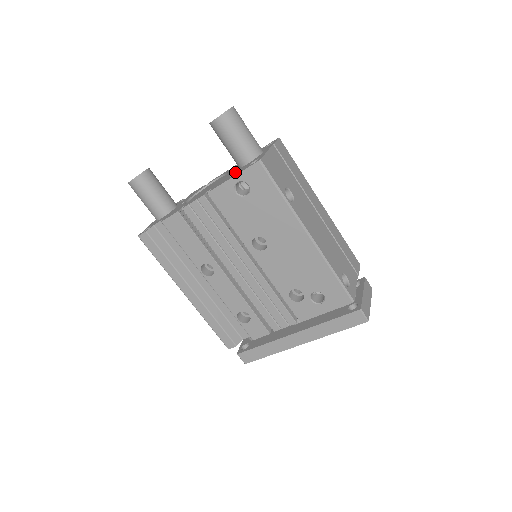
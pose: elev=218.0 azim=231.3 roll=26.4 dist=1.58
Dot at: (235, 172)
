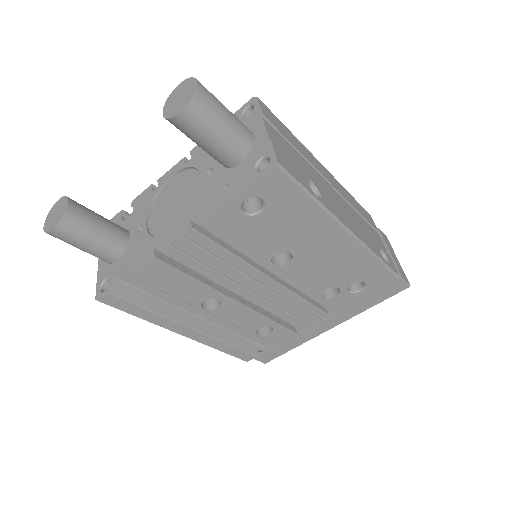
Dot at: (227, 180)
